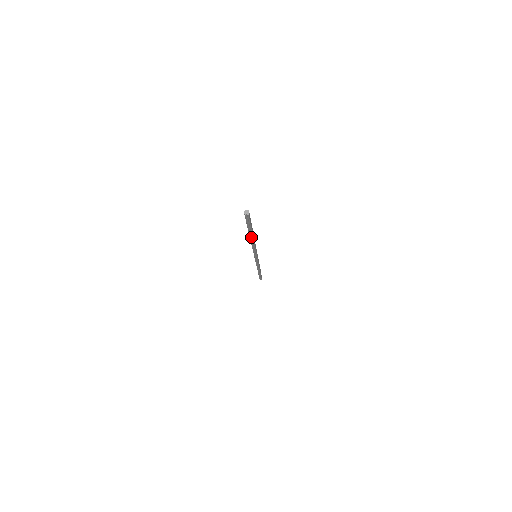
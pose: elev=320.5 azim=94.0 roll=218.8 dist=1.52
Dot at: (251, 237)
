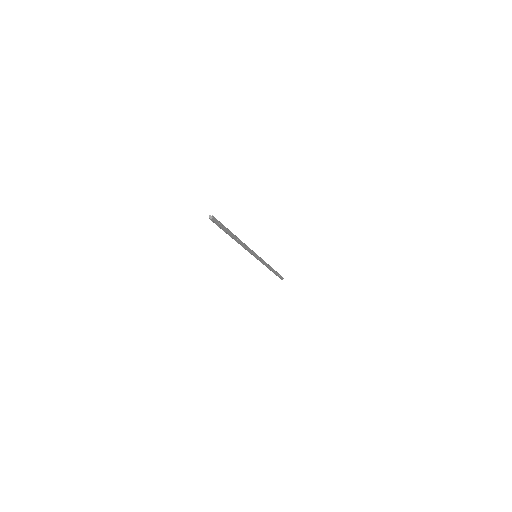
Dot at: (233, 238)
